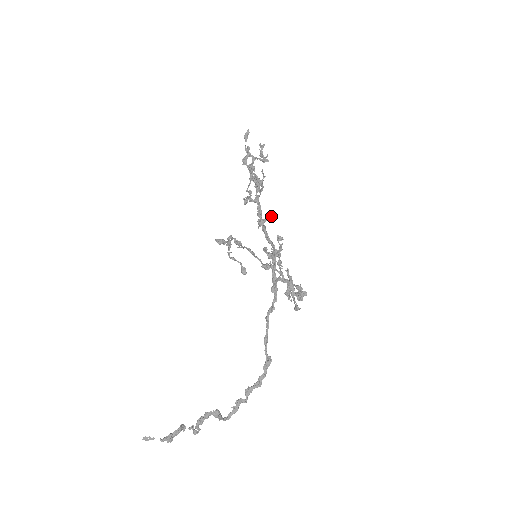
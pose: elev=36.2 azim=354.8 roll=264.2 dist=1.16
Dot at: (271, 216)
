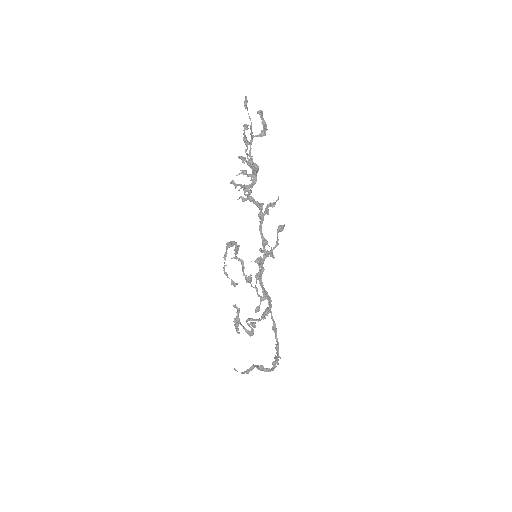
Dot at: (278, 199)
